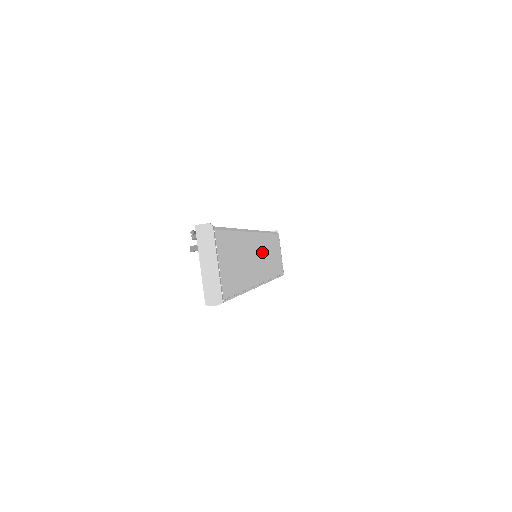
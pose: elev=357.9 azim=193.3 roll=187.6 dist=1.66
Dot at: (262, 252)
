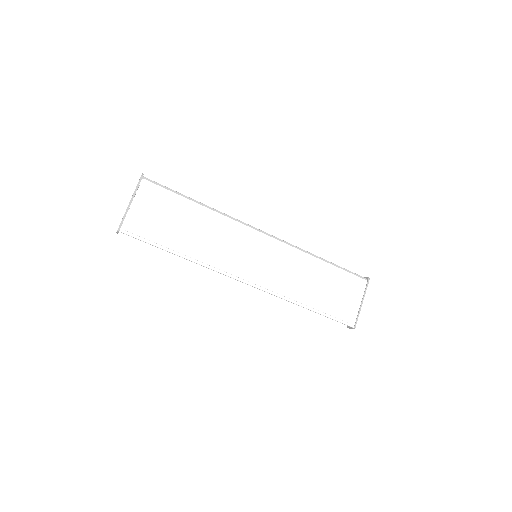
Dot at: (276, 261)
